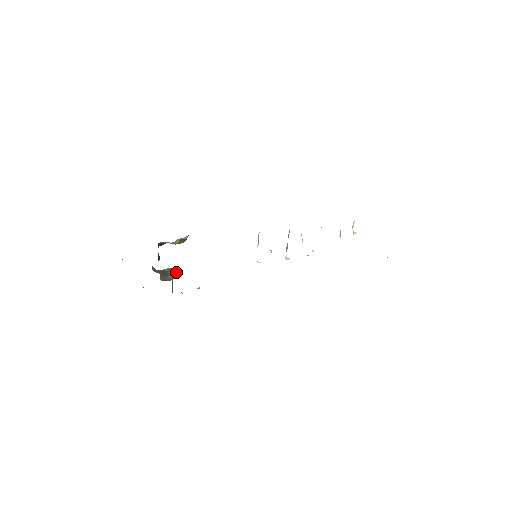
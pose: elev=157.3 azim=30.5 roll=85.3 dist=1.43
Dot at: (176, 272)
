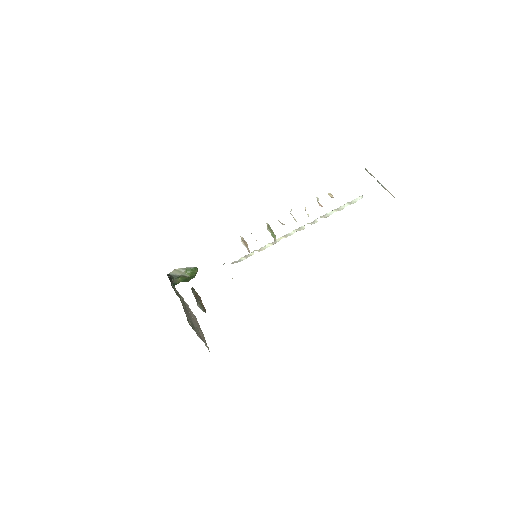
Dot at: (193, 290)
